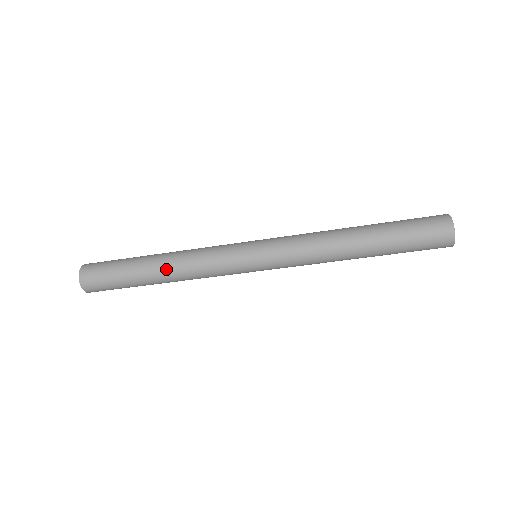
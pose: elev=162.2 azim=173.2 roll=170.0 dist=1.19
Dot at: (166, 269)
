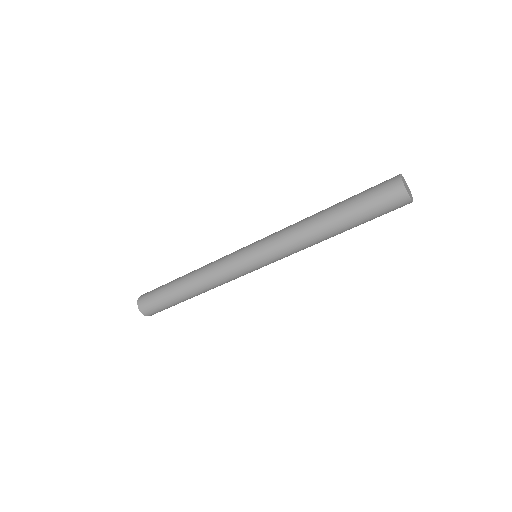
Dot at: (195, 290)
